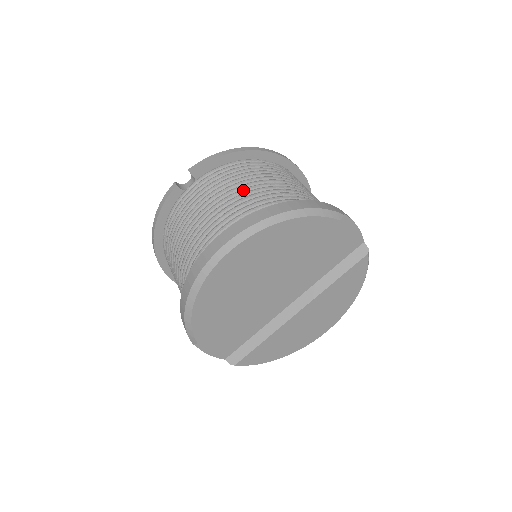
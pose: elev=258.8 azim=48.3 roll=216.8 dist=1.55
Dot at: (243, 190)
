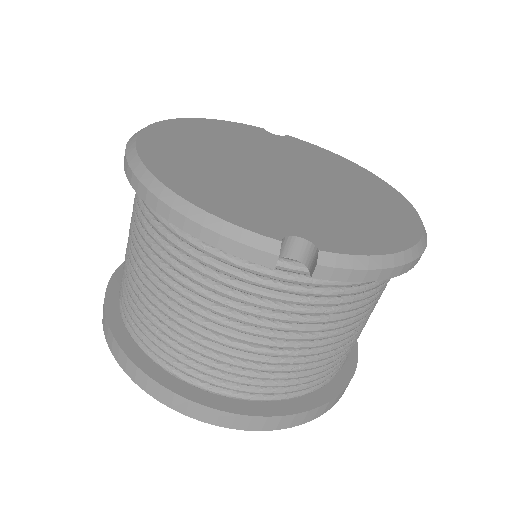
Dot at: (324, 346)
